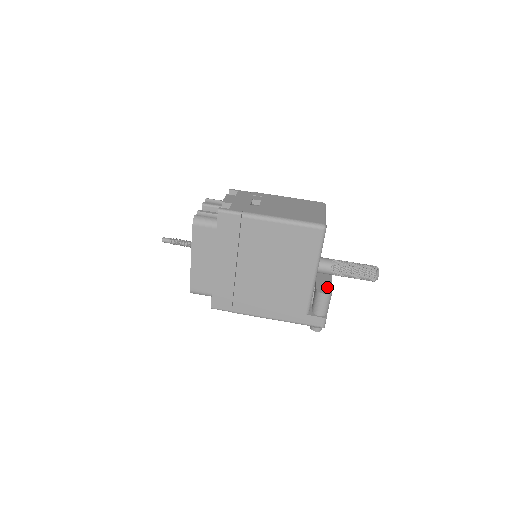
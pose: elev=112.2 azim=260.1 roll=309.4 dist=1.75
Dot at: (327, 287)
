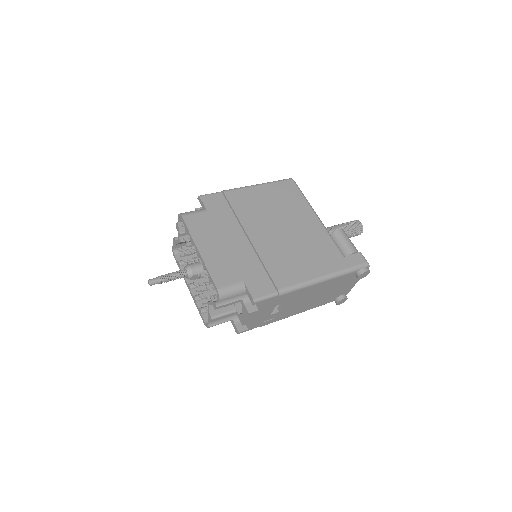
Dot at: occluded
